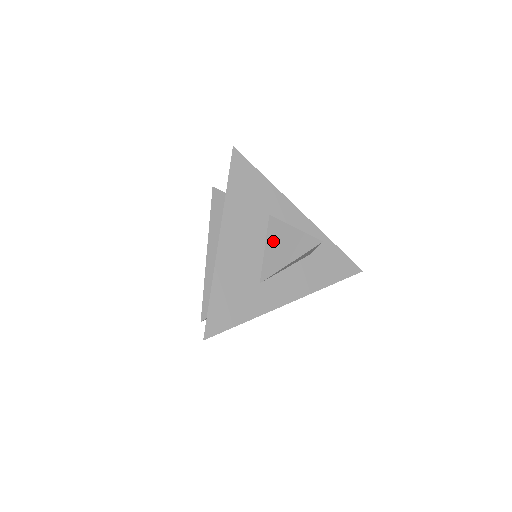
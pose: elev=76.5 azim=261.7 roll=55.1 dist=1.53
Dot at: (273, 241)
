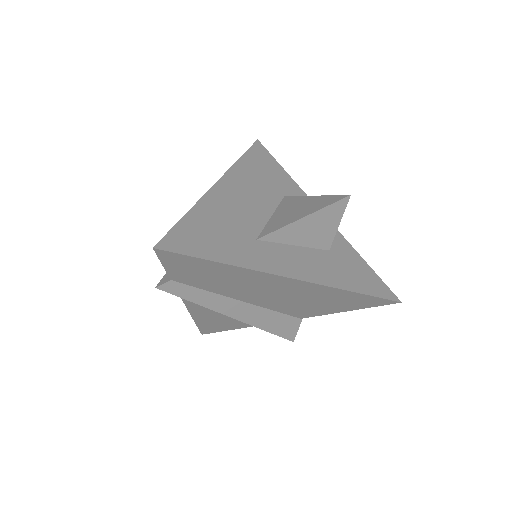
Dot at: (284, 209)
